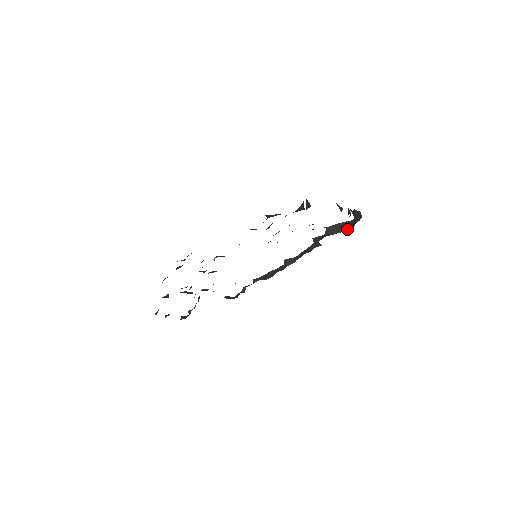
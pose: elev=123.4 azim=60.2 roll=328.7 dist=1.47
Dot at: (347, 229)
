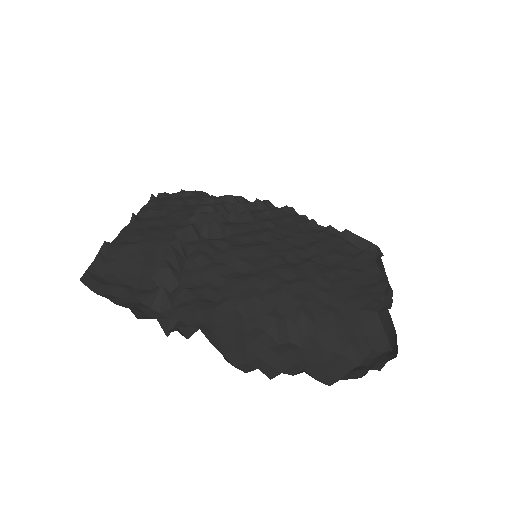
Dot at: (389, 347)
